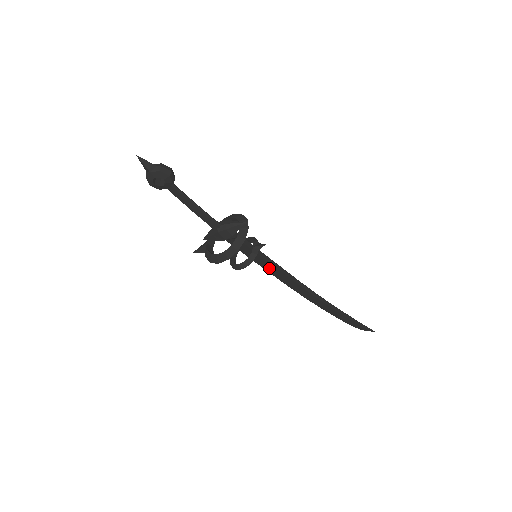
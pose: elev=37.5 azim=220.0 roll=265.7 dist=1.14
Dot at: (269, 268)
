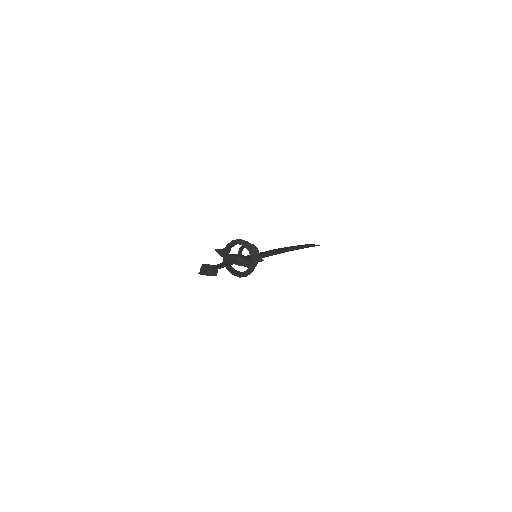
Dot at: occluded
